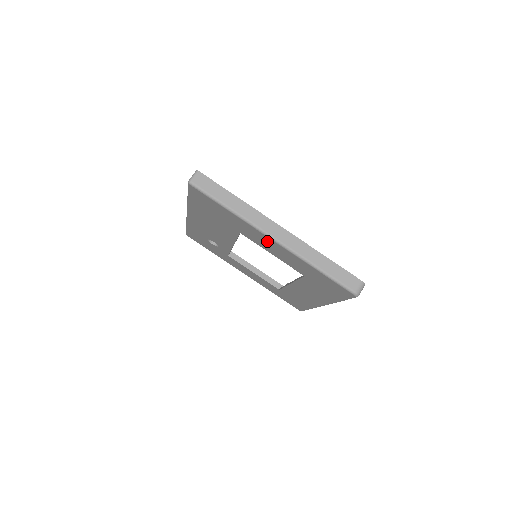
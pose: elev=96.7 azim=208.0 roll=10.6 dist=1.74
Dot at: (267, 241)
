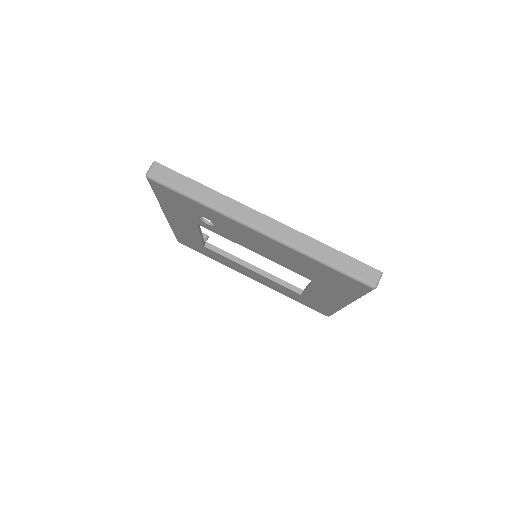
Dot at: (335, 299)
